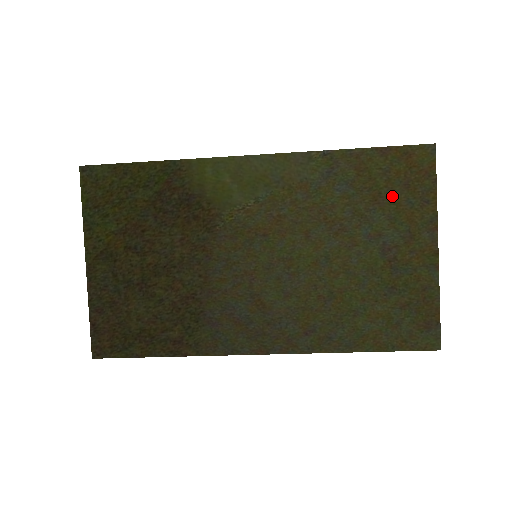
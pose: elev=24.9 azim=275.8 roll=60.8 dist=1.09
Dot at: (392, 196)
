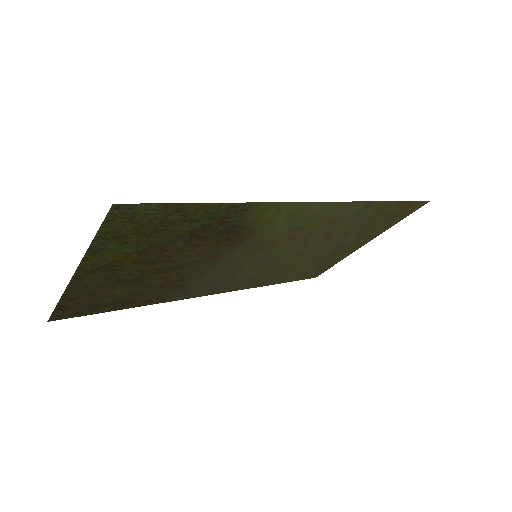
Dot at: (376, 224)
